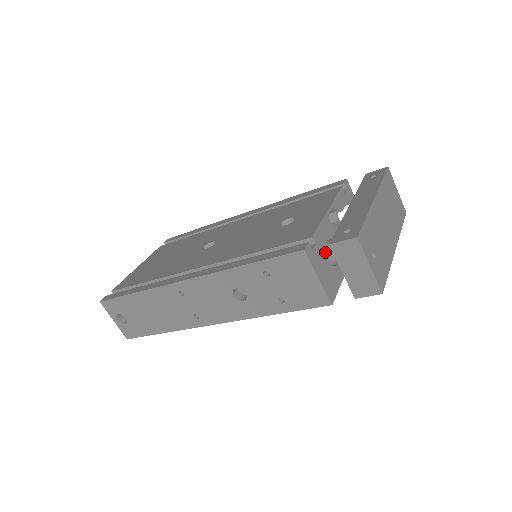
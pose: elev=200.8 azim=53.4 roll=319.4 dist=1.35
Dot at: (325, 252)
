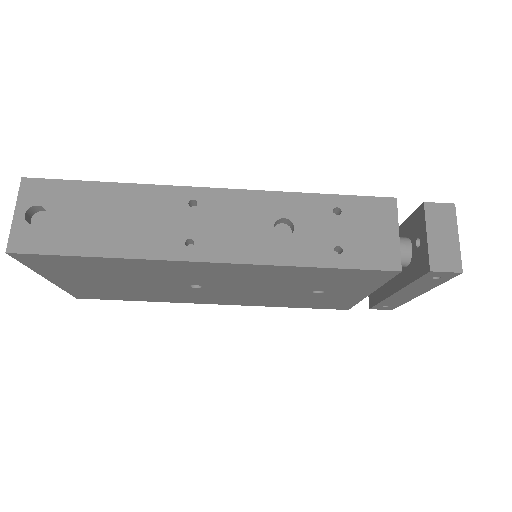
Dot at: occluded
